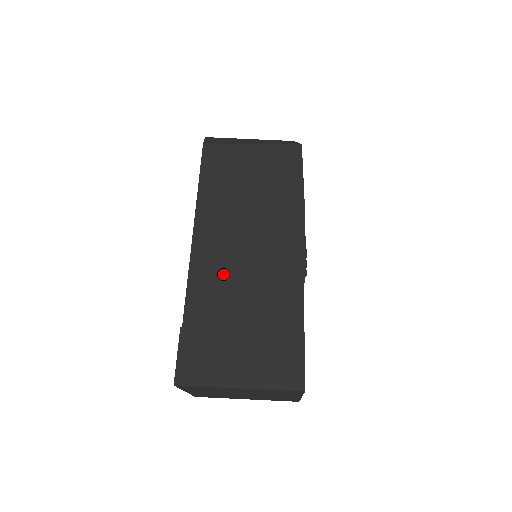
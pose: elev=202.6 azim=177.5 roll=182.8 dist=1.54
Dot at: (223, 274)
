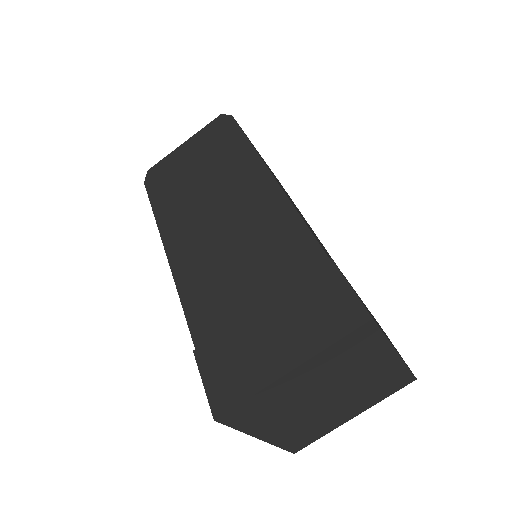
Dot at: occluded
